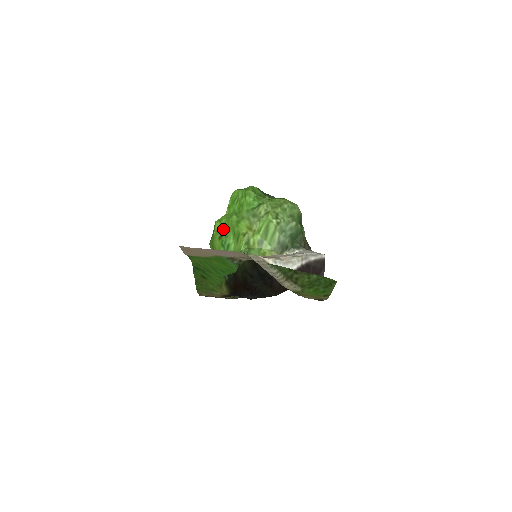
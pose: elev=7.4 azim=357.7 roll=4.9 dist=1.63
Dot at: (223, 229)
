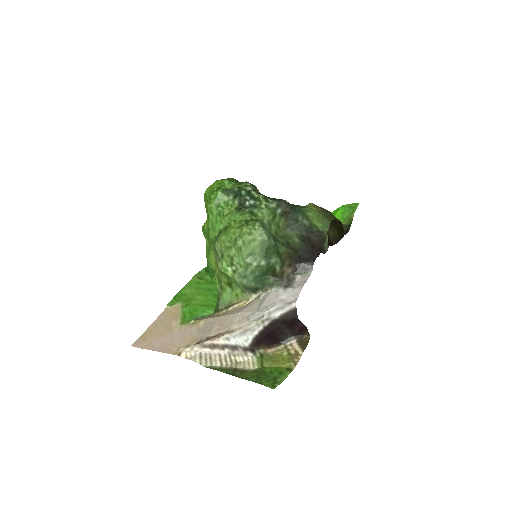
Dot at: occluded
